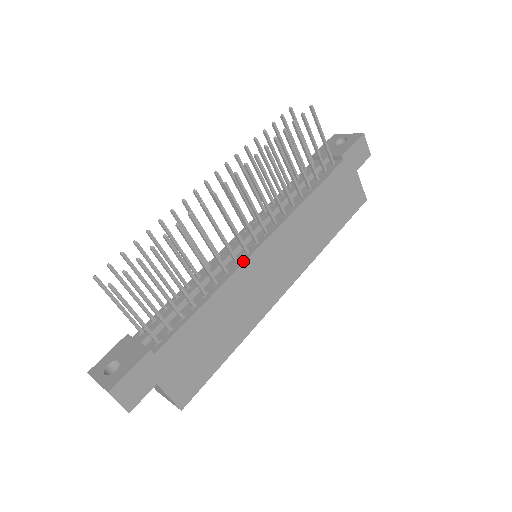
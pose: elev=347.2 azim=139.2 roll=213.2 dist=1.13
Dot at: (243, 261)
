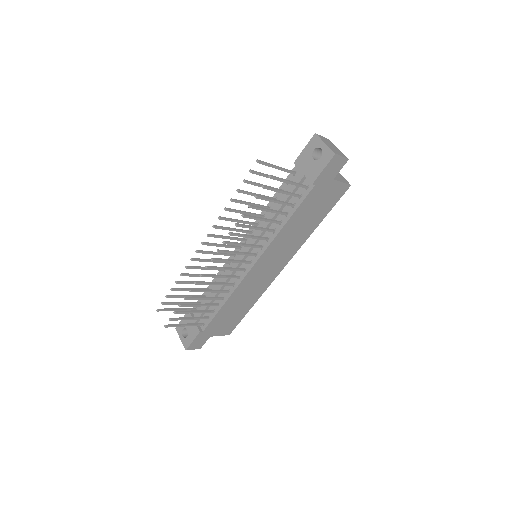
Dot at: (242, 278)
